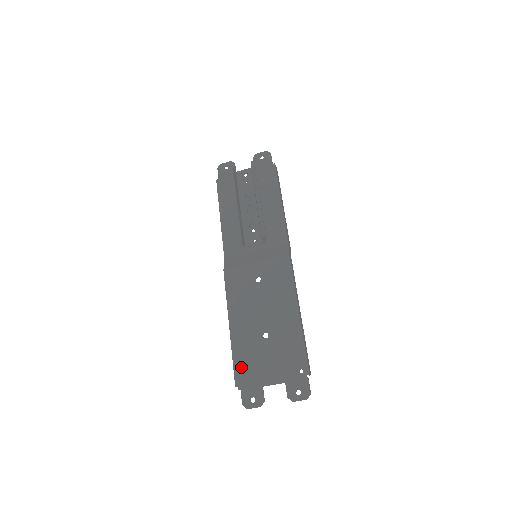
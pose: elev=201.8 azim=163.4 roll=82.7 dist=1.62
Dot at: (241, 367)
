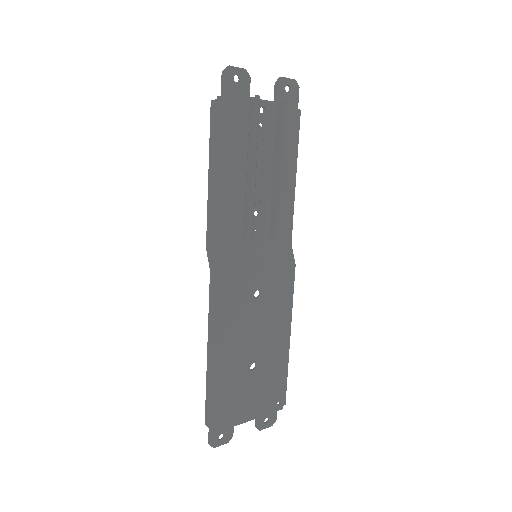
Dot at: (221, 407)
